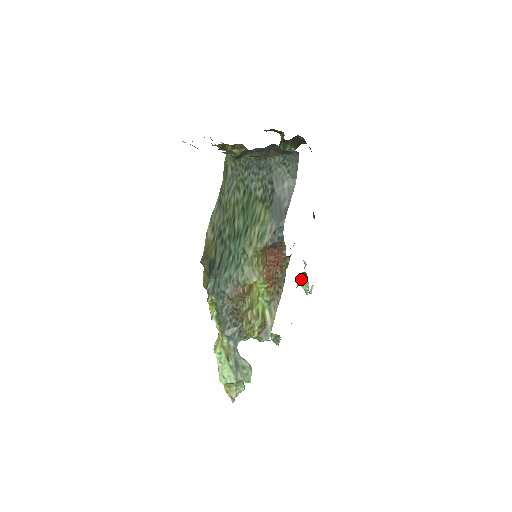
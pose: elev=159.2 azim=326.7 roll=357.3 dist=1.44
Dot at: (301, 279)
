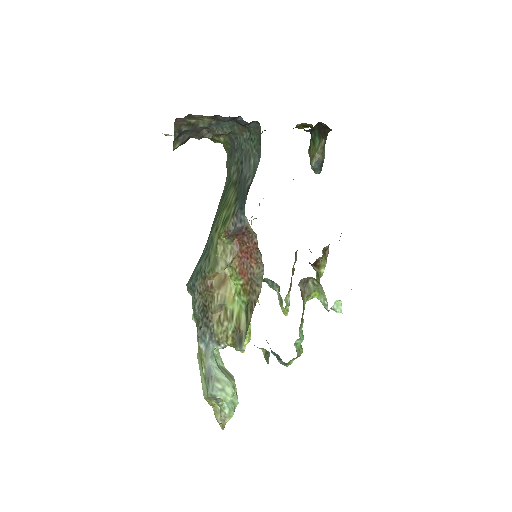
Dot at: (314, 288)
